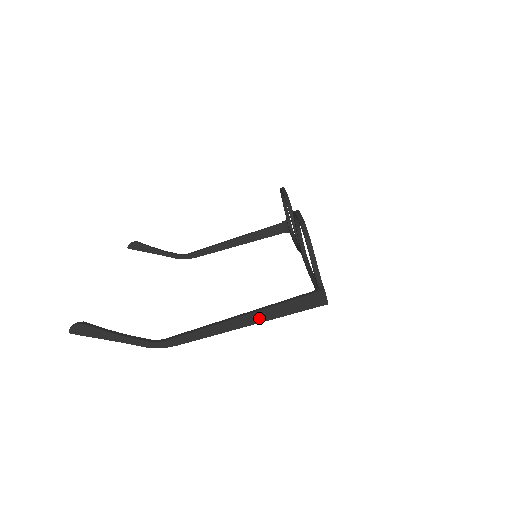
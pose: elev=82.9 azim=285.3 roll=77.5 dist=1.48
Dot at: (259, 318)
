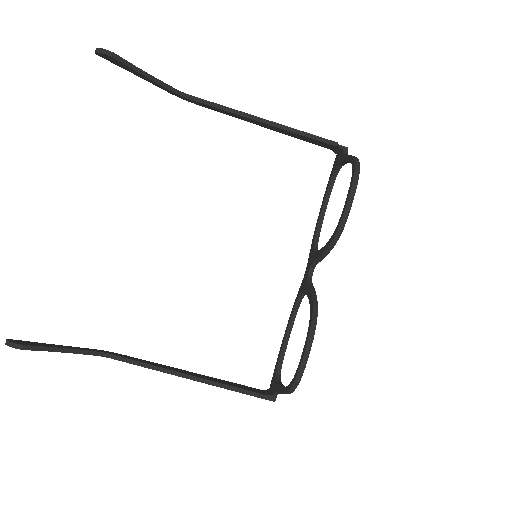
Dot at: occluded
